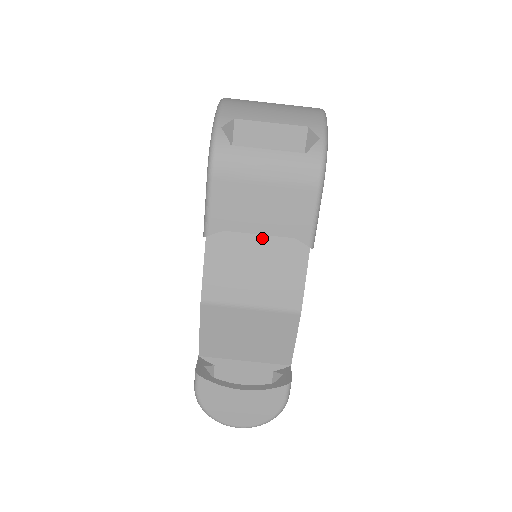
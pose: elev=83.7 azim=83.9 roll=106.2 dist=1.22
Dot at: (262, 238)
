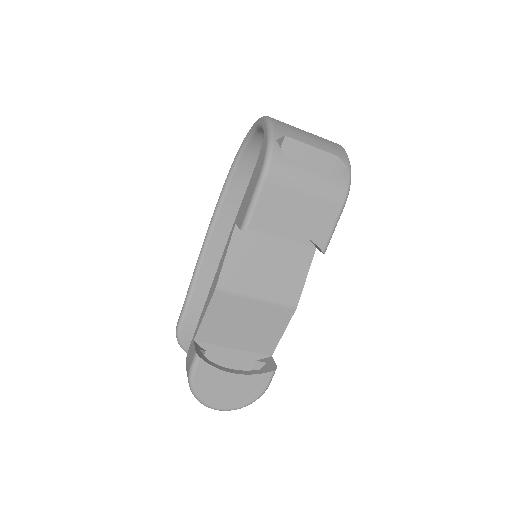
Dot at: (279, 240)
